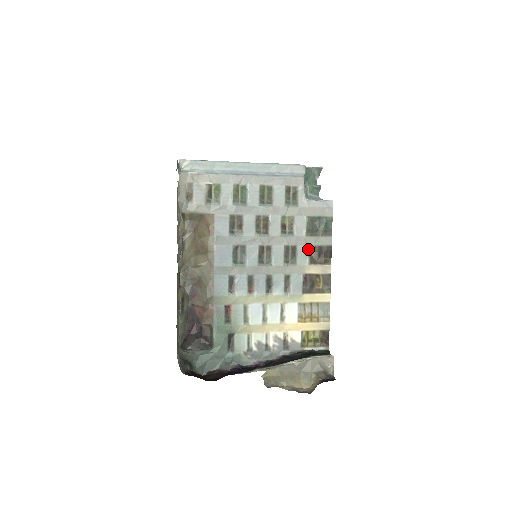
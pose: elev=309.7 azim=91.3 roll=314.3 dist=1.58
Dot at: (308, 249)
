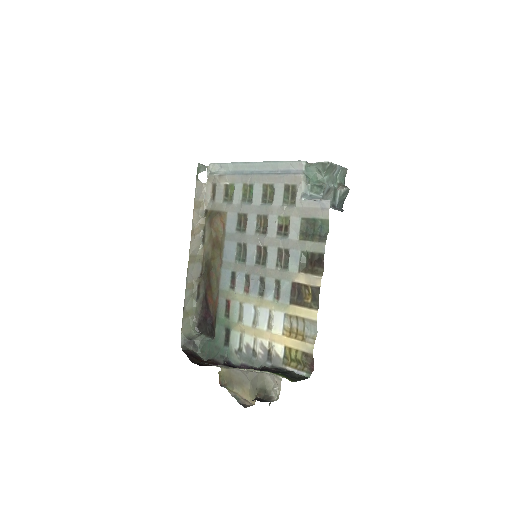
Dot at: (300, 255)
